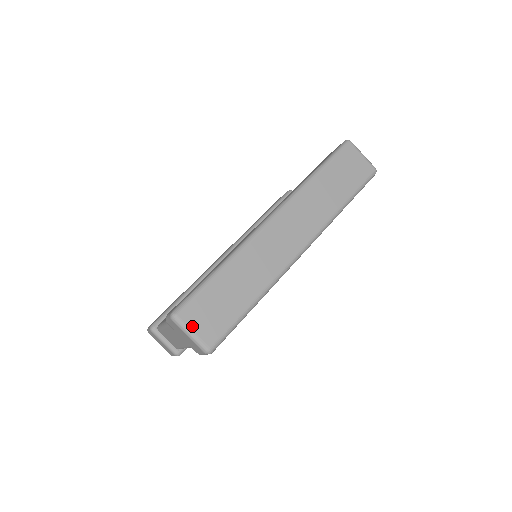
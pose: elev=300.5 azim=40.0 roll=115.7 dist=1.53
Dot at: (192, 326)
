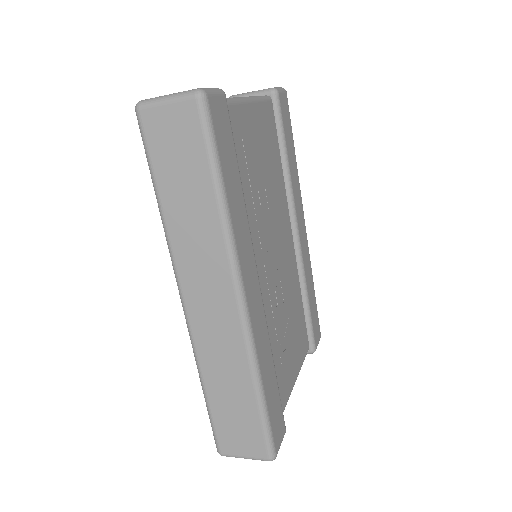
Dot at: (238, 453)
